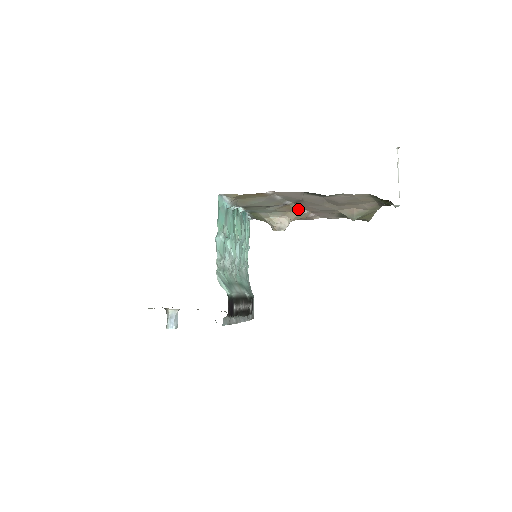
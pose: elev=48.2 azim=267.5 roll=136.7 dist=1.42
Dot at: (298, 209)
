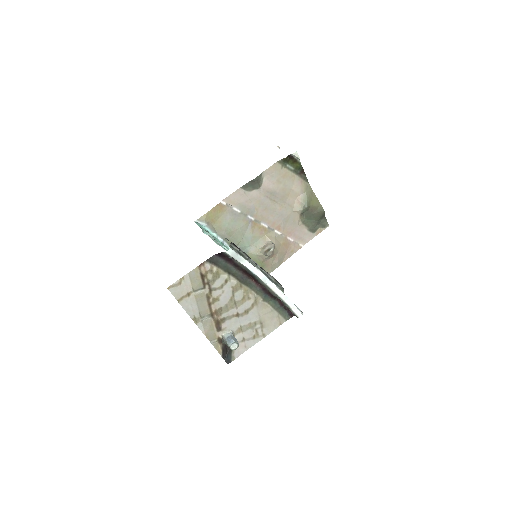
Dot at: (269, 229)
